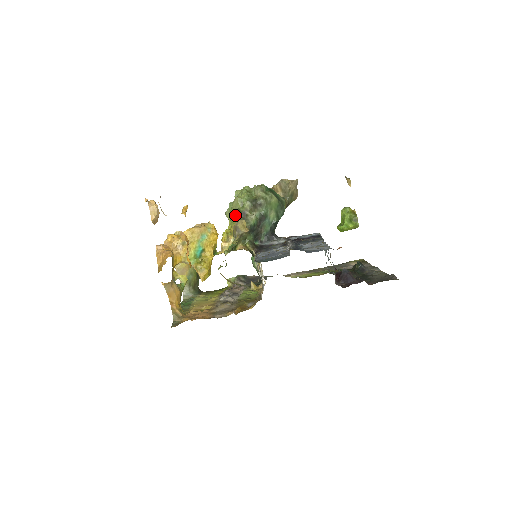
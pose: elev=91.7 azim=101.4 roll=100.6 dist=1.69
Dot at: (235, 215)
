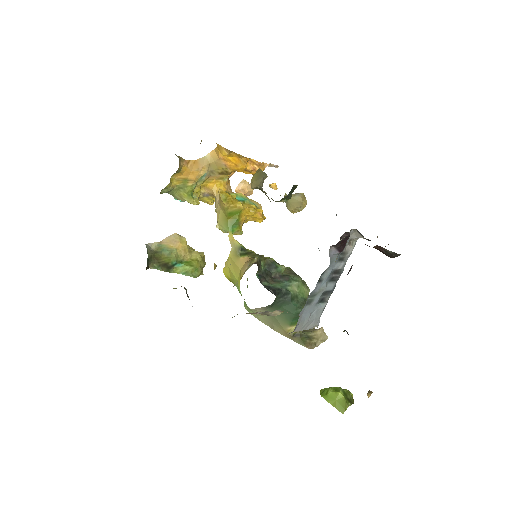
Dot at: (271, 258)
